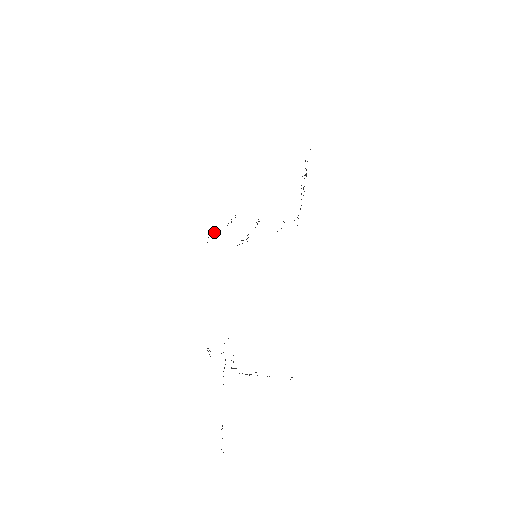
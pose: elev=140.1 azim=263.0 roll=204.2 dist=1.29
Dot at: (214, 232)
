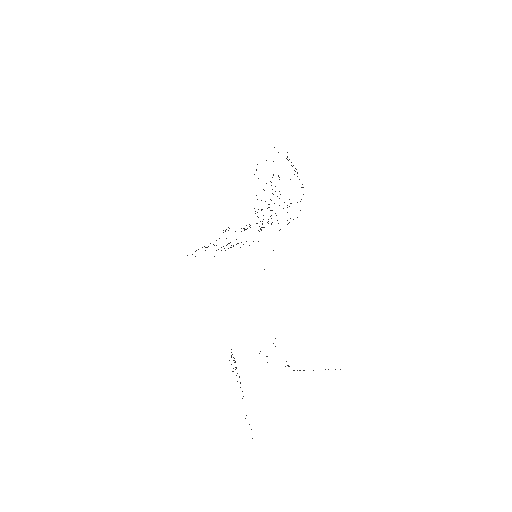
Dot at: occluded
